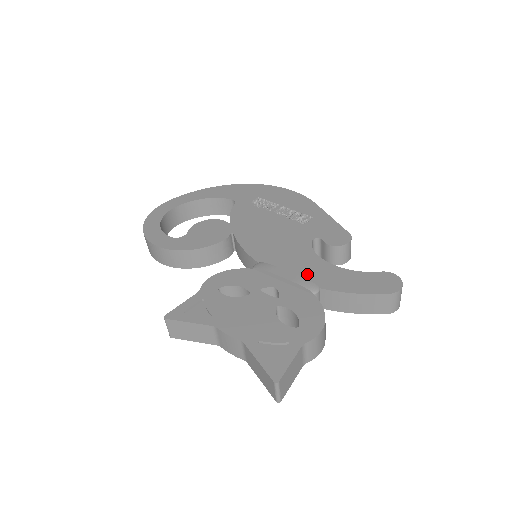
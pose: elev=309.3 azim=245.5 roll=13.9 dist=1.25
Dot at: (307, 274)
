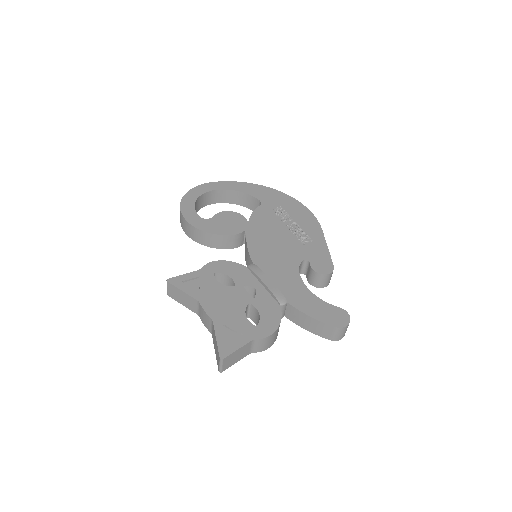
Dot at: (284, 287)
